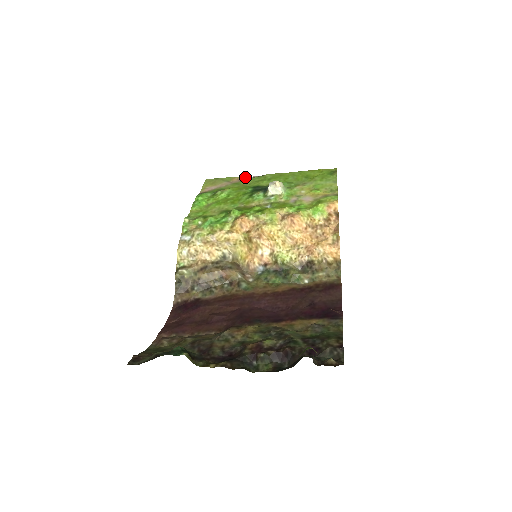
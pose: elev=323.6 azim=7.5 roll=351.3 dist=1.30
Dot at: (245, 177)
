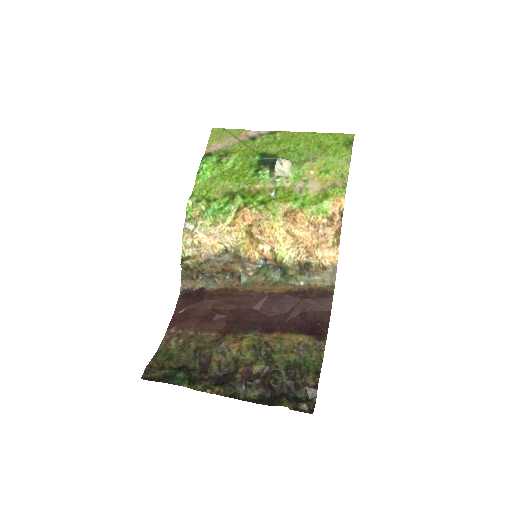
Dot at: (254, 131)
